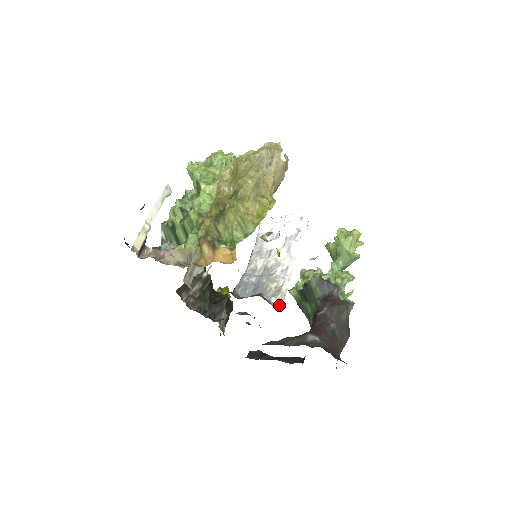
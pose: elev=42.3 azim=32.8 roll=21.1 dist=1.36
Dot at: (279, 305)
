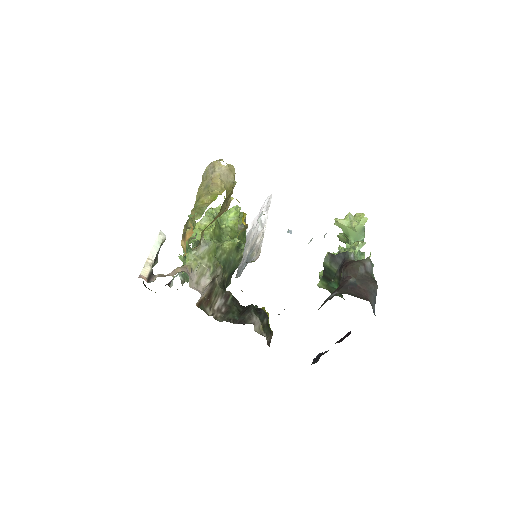
Dot at: (258, 257)
